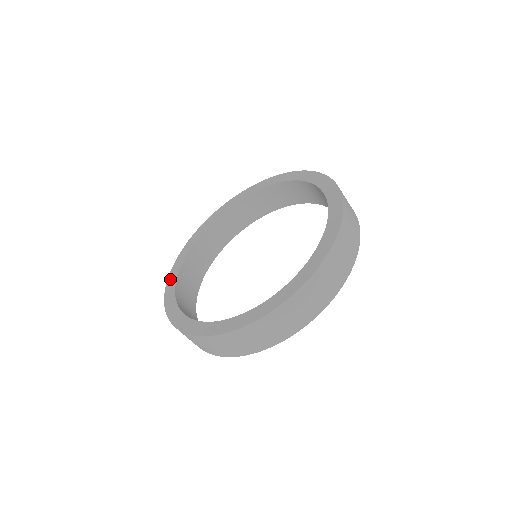
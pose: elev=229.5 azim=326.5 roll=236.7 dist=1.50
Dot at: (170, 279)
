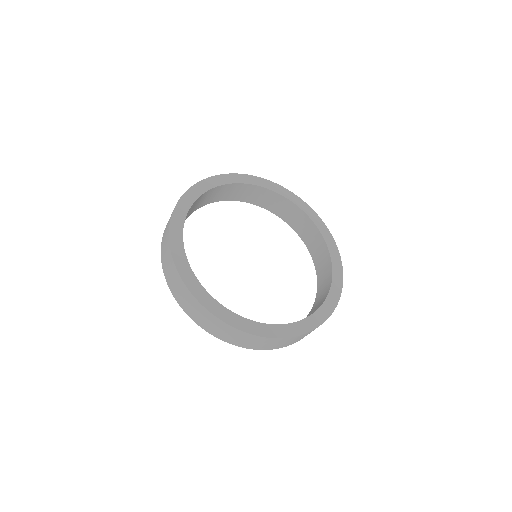
Dot at: (209, 181)
